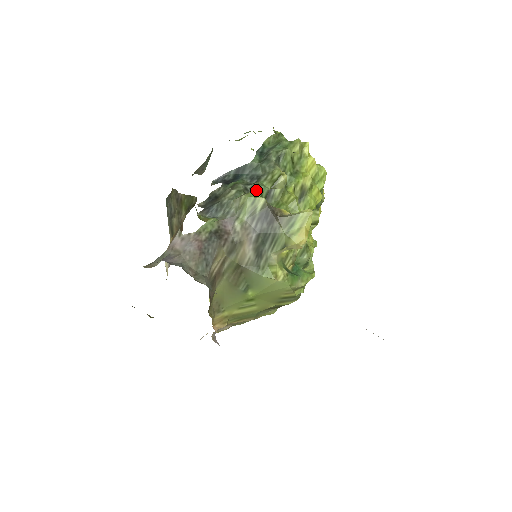
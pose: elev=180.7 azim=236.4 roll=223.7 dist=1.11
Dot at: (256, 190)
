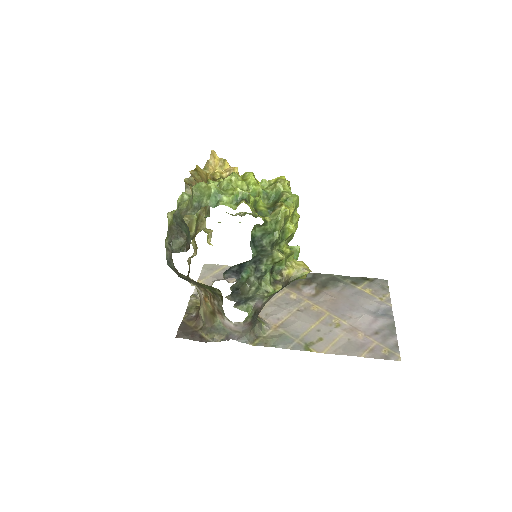
Dot at: (265, 274)
